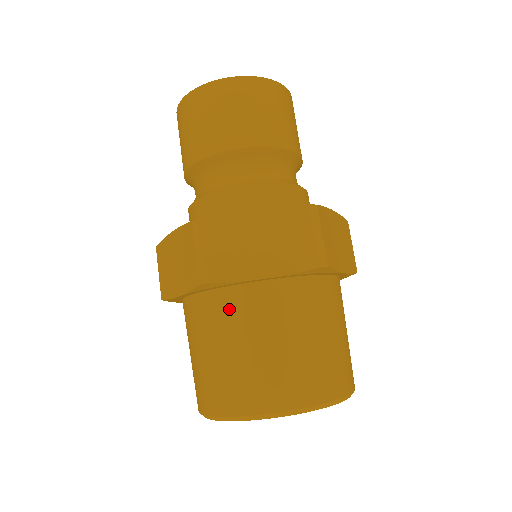
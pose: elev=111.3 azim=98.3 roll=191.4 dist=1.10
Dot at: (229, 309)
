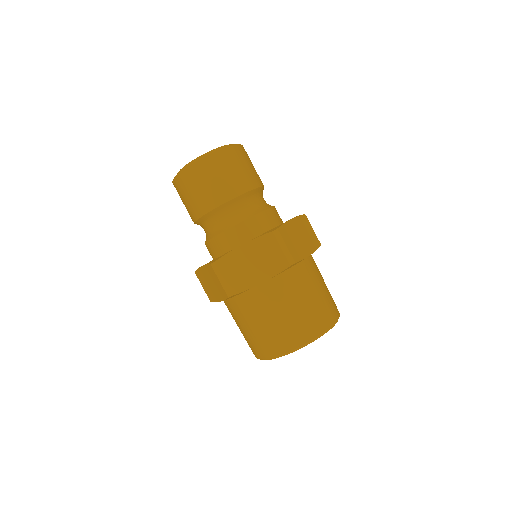
Dot at: (249, 303)
